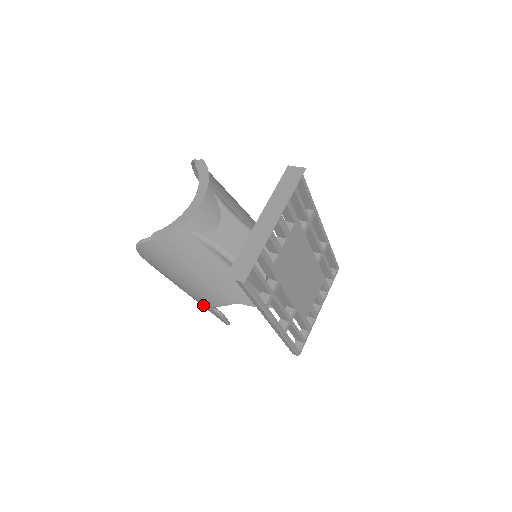
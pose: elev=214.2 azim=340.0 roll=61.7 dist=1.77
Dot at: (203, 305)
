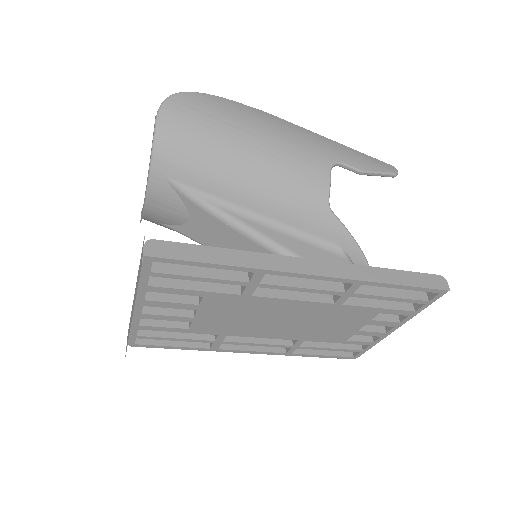
Dot at: occluded
